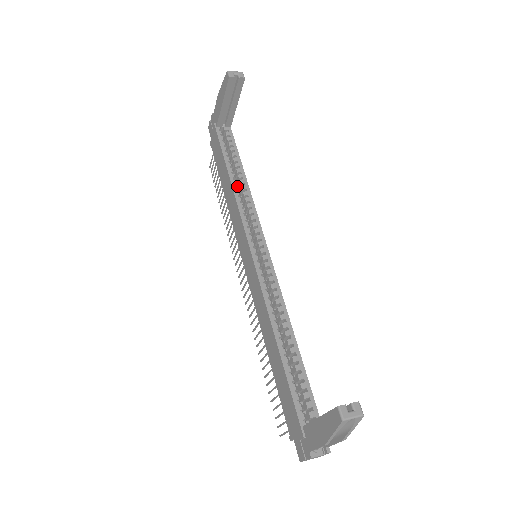
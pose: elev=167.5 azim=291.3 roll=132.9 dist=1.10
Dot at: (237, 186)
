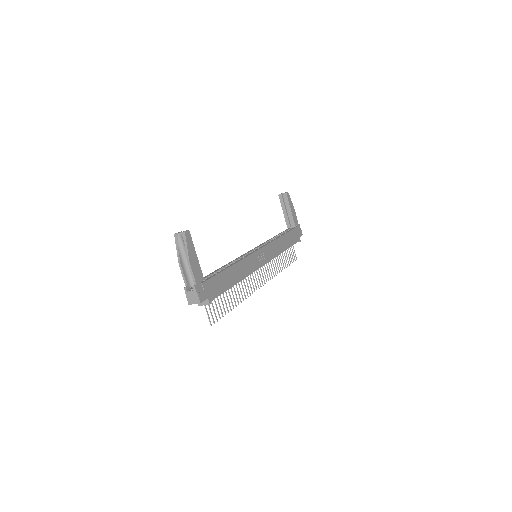
Dot at: occluded
